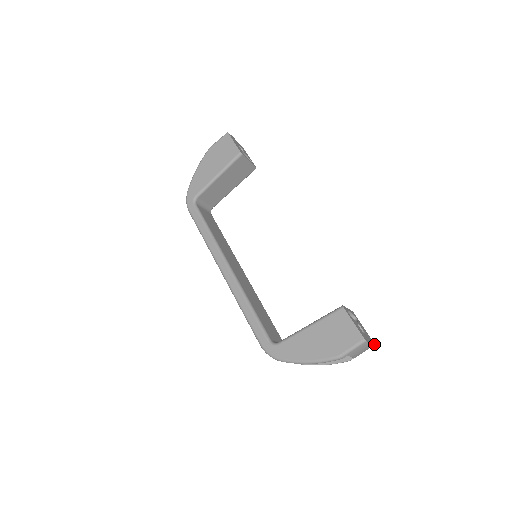
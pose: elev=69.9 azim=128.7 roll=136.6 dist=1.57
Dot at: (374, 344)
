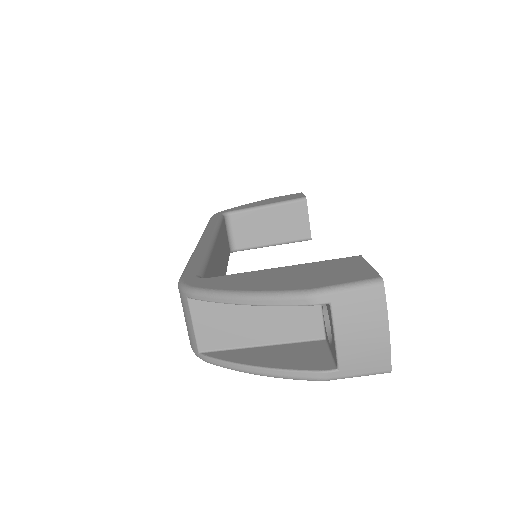
Dot at: (390, 366)
